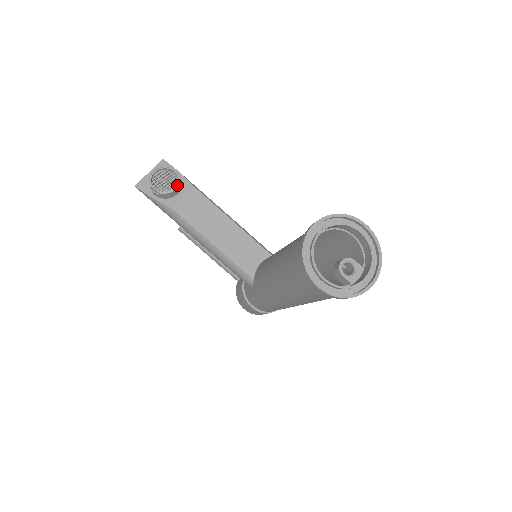
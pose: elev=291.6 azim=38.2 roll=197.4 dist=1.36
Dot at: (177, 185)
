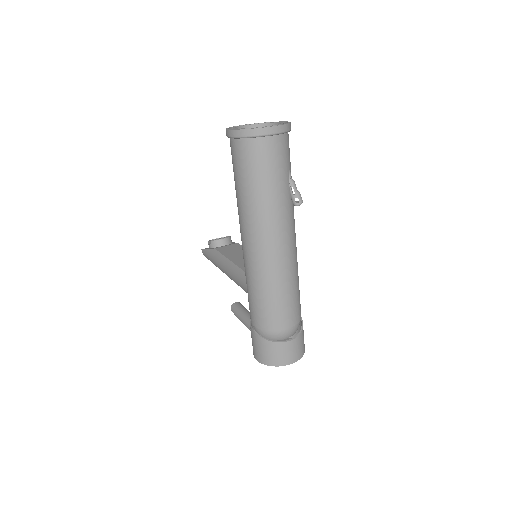
Dot at: (225, 238)
